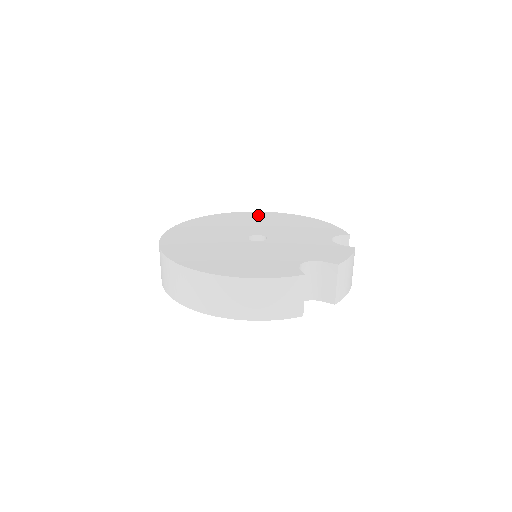
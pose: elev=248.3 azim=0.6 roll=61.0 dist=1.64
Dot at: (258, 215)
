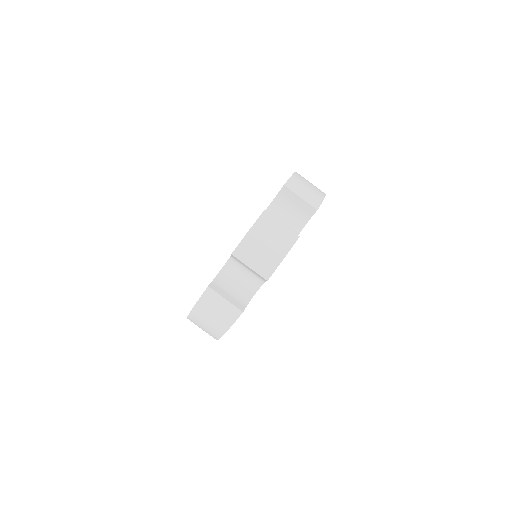
Dot at: occluded
